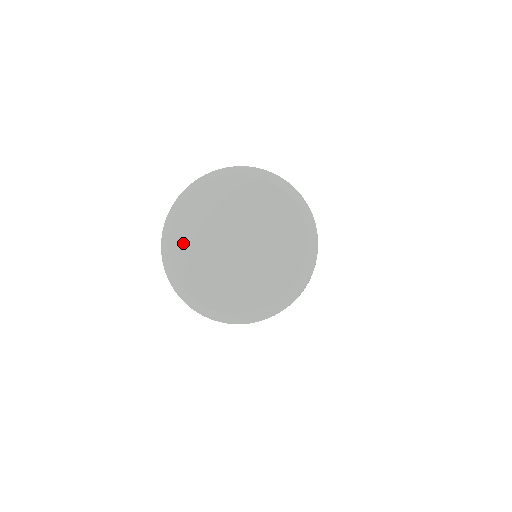
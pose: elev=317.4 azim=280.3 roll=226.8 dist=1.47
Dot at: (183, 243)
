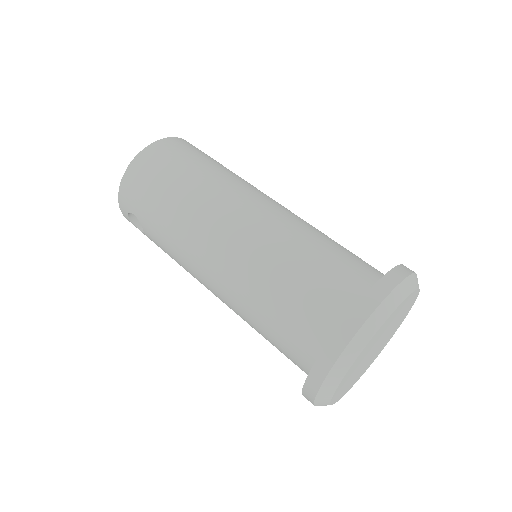
Dot at: (341, 390)
